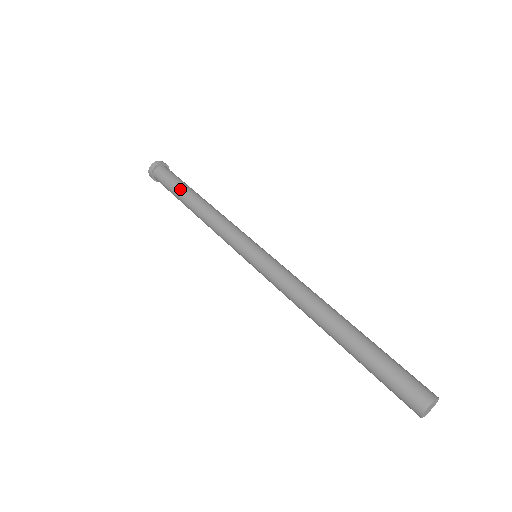
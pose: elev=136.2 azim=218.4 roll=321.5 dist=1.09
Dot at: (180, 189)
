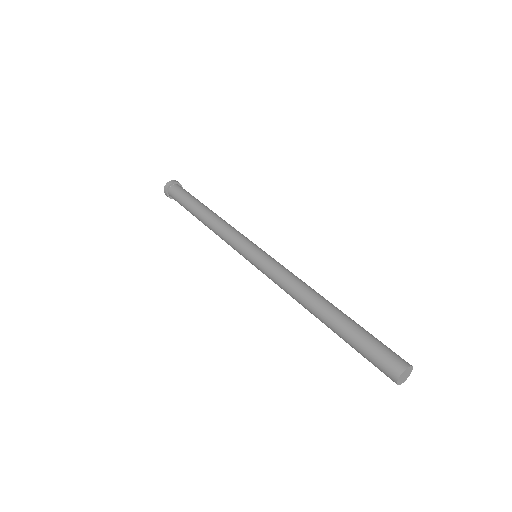
Dot at: (197, 200)
